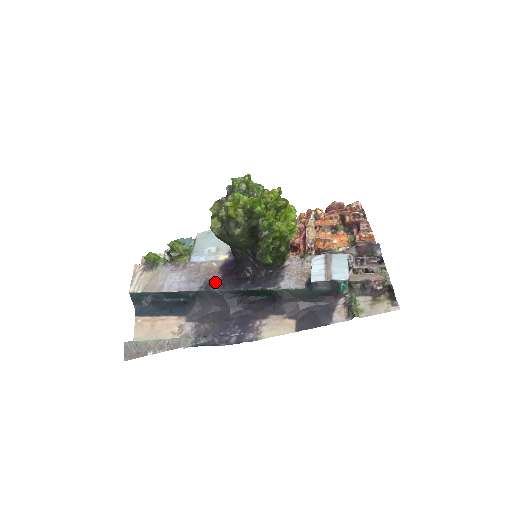
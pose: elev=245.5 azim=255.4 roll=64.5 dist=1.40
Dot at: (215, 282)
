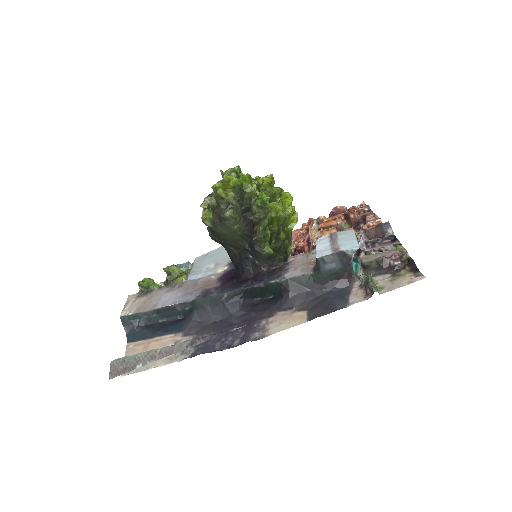
Dot at: (213, 289)
